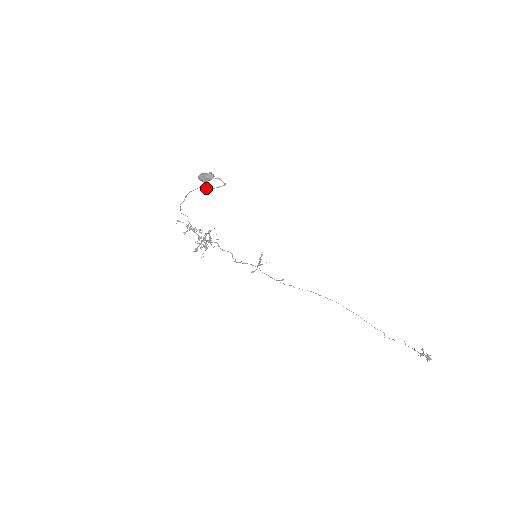
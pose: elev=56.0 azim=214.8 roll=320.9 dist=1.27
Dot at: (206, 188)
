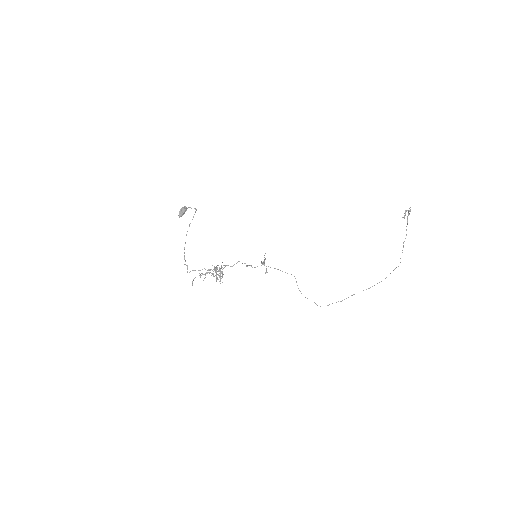
Dot at: occluded
